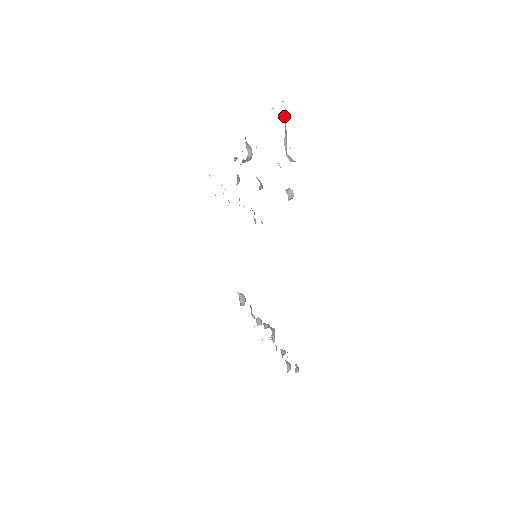
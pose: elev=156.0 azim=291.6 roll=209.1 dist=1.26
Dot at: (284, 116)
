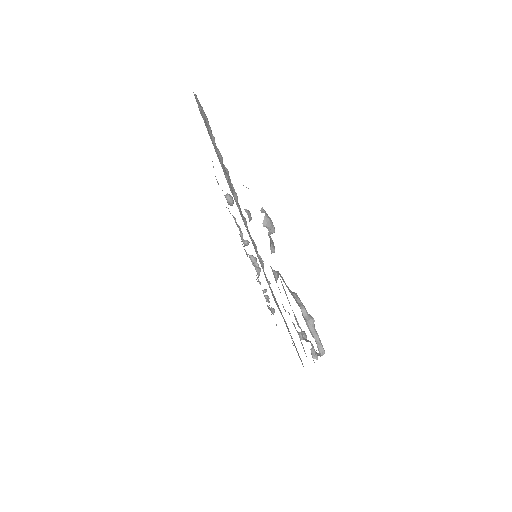
Dot at: occluded
